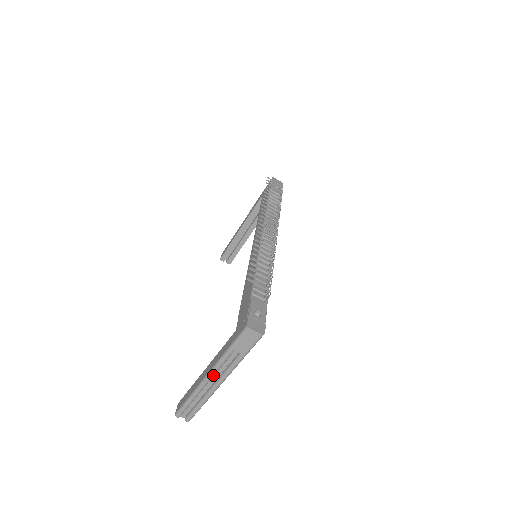
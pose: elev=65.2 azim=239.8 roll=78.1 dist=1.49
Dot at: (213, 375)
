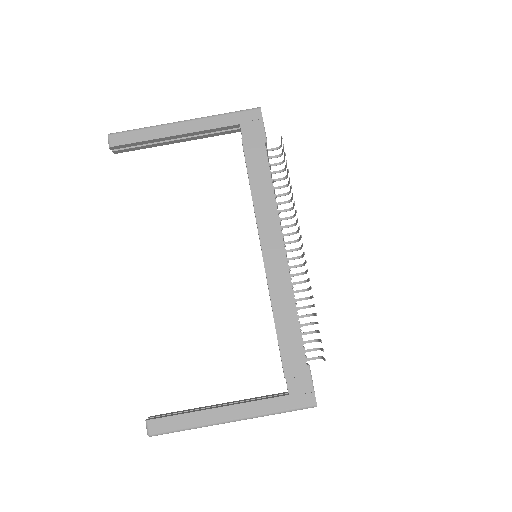
Dot at: (238, 420)
